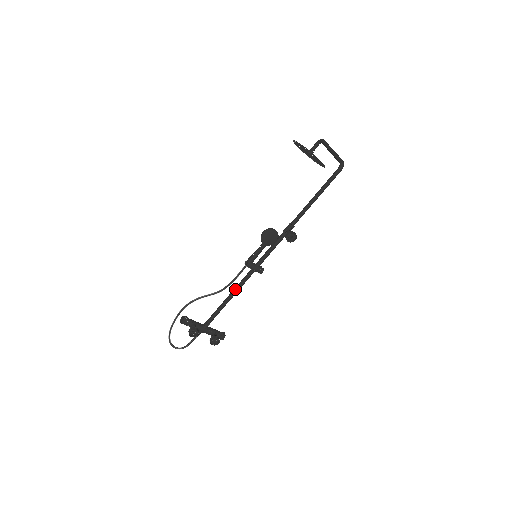
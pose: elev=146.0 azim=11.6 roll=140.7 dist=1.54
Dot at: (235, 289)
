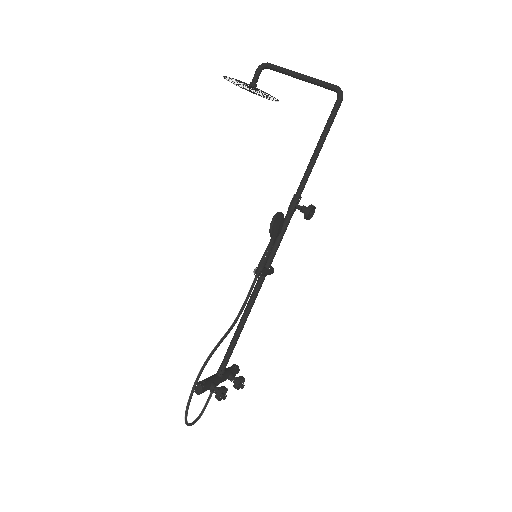
Dot at: (248, 310)
